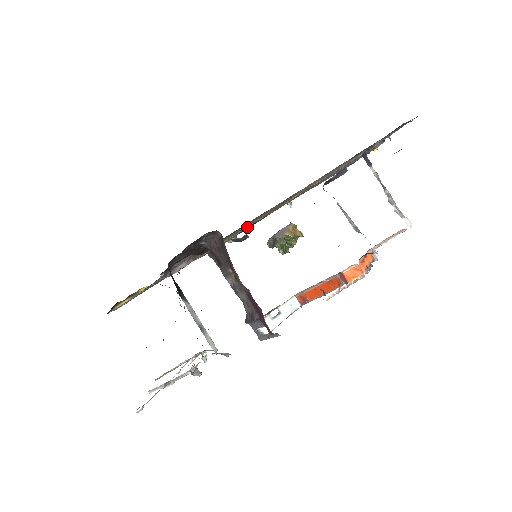
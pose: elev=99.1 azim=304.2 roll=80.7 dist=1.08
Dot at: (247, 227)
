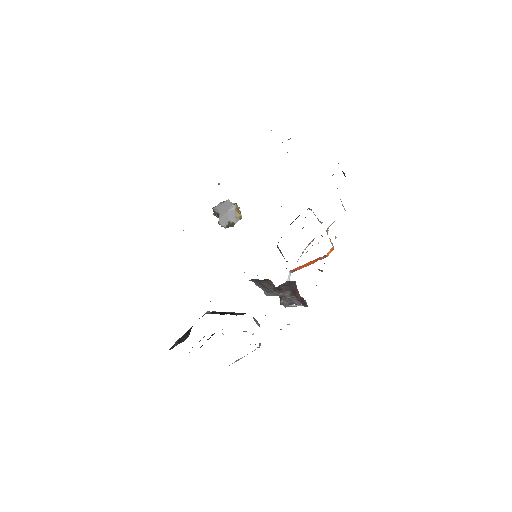
Dot at: occluded
